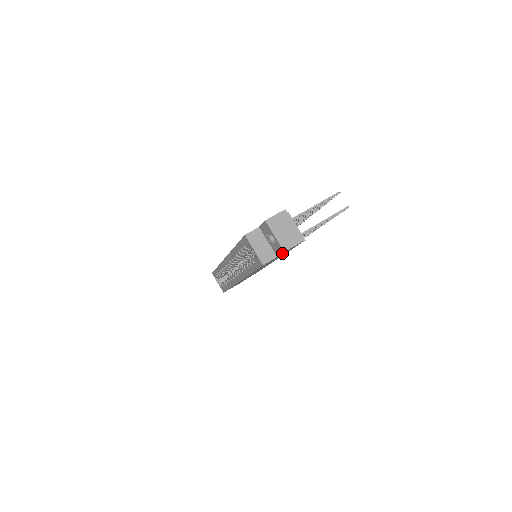
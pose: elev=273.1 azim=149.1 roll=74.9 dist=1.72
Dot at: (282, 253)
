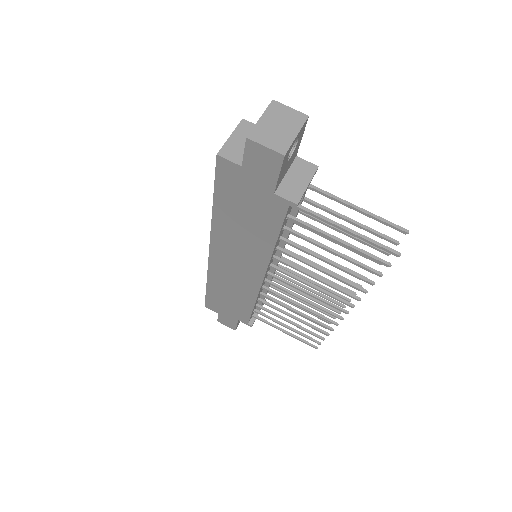
Dot at: (247, 150)
